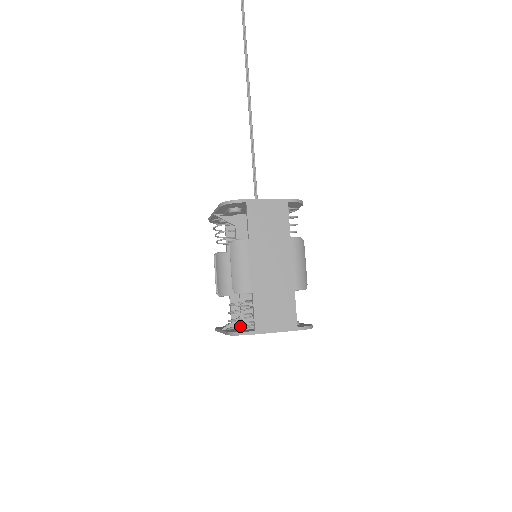
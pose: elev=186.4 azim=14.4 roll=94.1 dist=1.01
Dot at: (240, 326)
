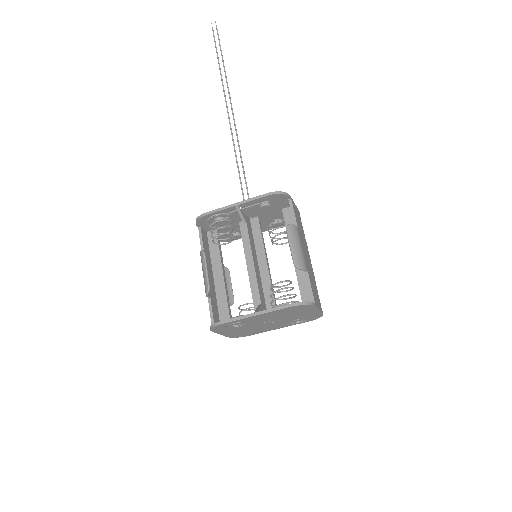
Dot at: occluded
